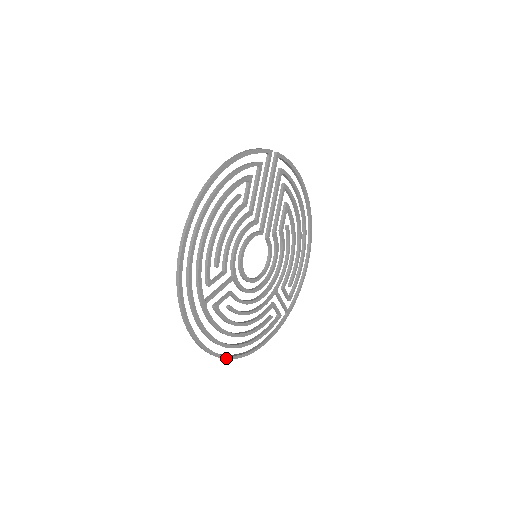
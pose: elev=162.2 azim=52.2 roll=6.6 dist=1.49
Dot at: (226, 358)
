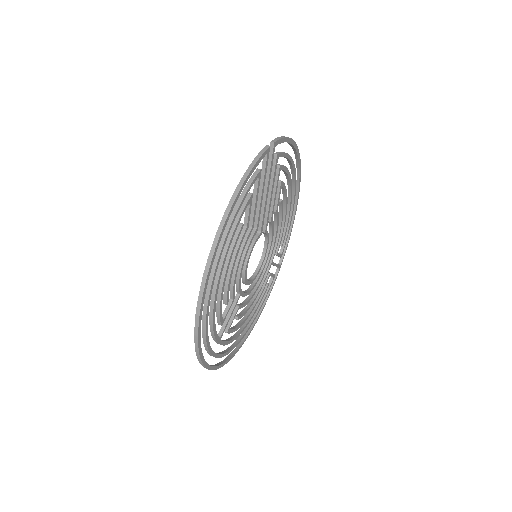
Dot at: (237, 351)
